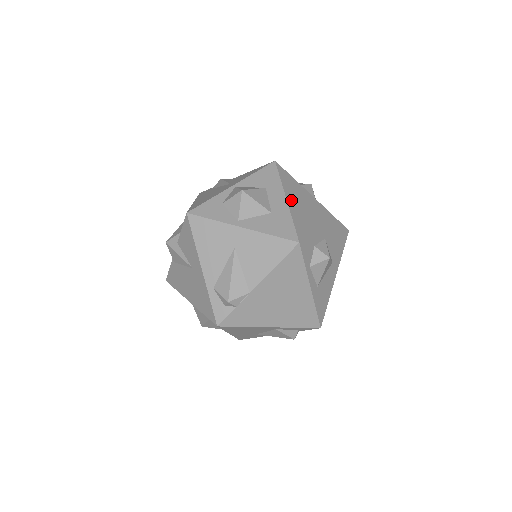
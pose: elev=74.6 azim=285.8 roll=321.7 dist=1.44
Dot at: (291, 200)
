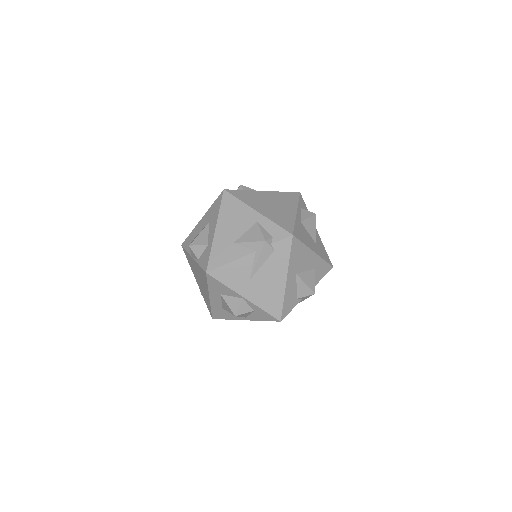
Dot at: occluded
